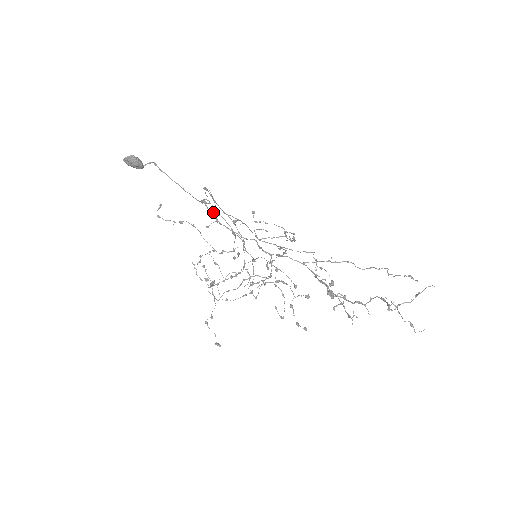
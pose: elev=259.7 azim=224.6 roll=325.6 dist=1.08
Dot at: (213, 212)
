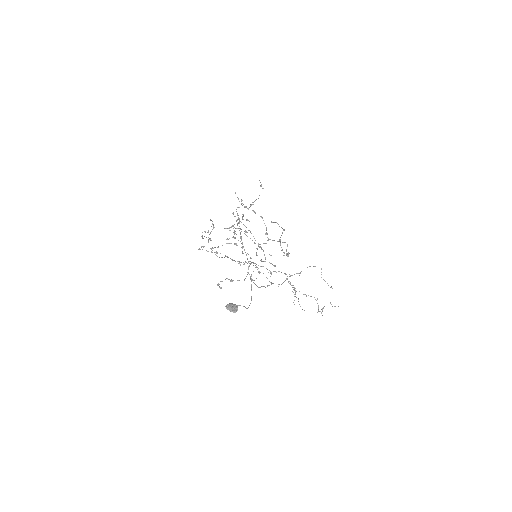
Dot at: occluded
